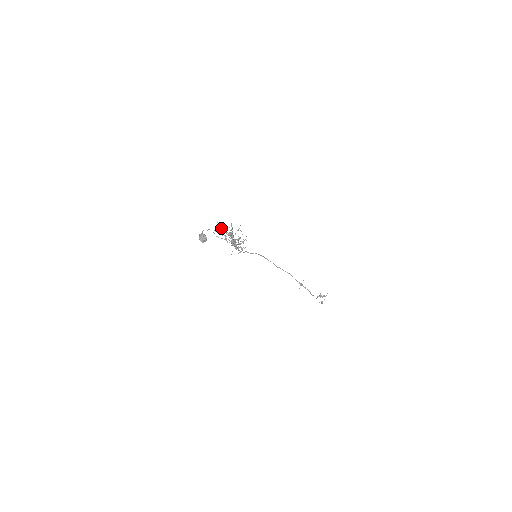
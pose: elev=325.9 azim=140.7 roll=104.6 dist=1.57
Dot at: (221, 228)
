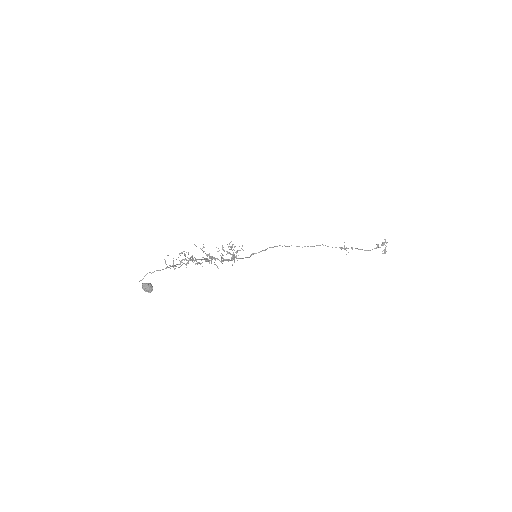
Dot at: occluded
